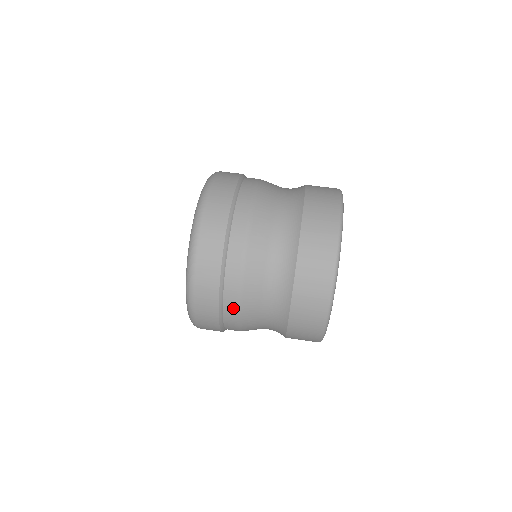
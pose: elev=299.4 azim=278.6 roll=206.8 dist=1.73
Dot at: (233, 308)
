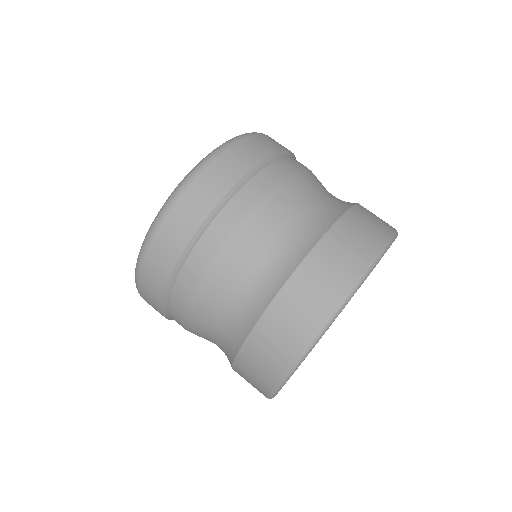
Dot at: occluded
